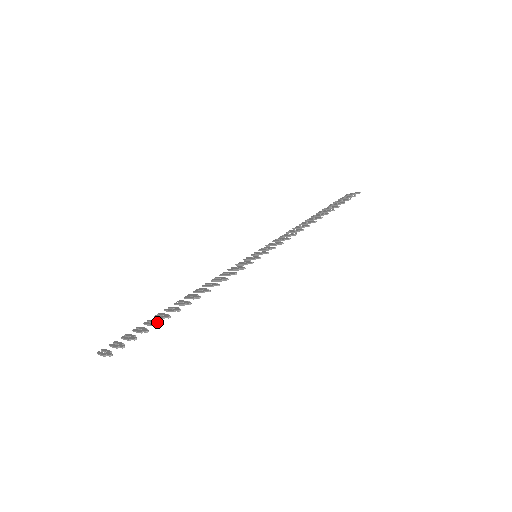
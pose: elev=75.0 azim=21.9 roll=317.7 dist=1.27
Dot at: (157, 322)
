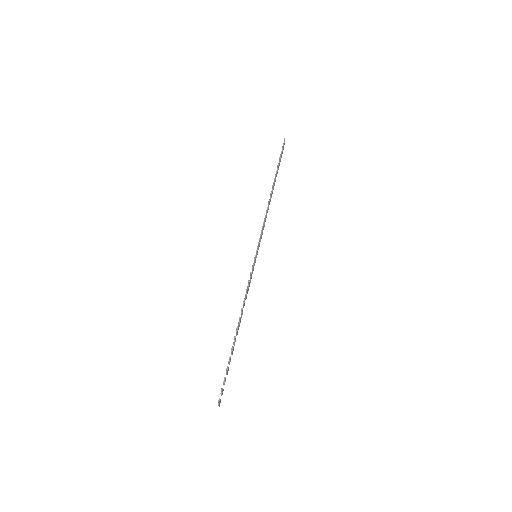
Dot at: (229, 358)
